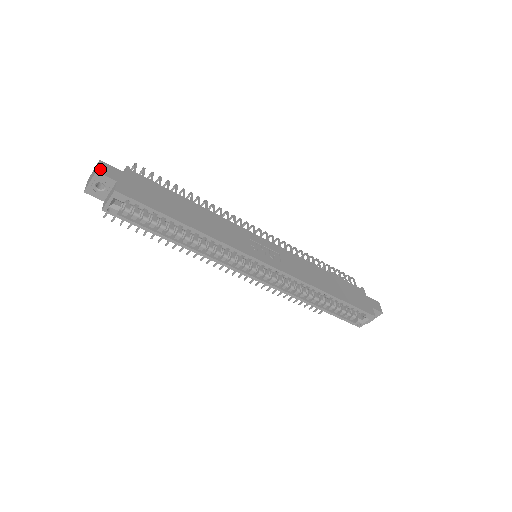
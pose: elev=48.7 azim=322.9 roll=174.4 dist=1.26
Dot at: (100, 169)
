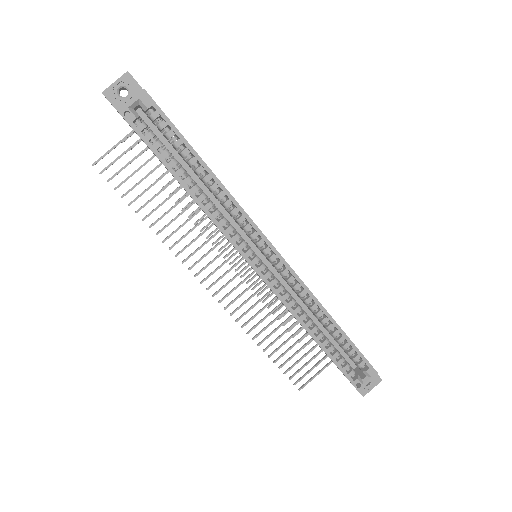
Dot at: (130, 75)
